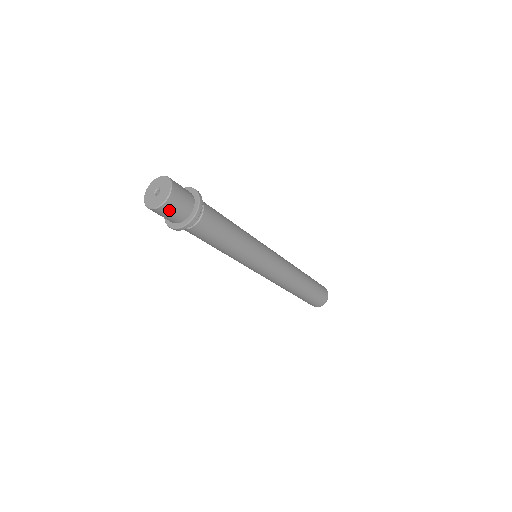
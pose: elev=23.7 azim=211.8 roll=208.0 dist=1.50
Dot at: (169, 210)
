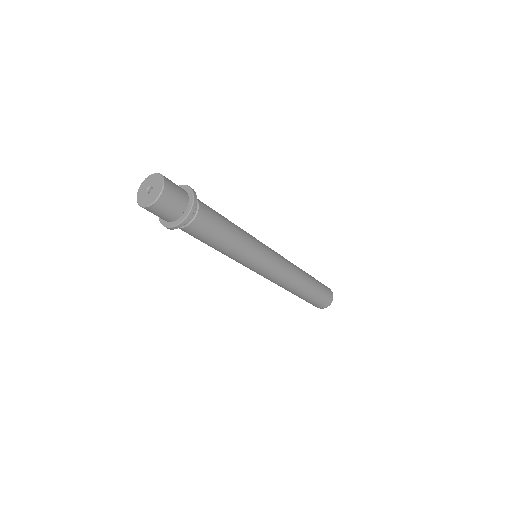
Dot at: (149, 211)
